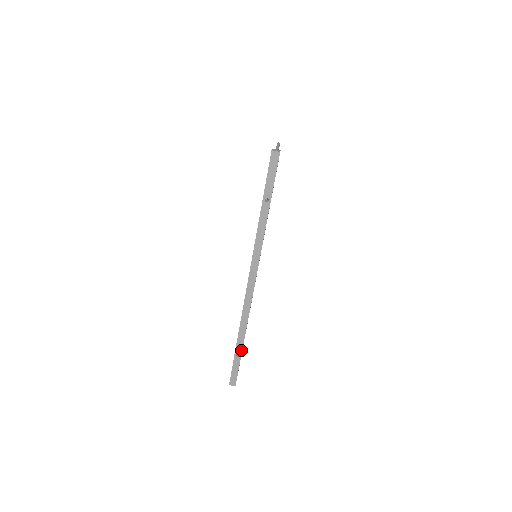
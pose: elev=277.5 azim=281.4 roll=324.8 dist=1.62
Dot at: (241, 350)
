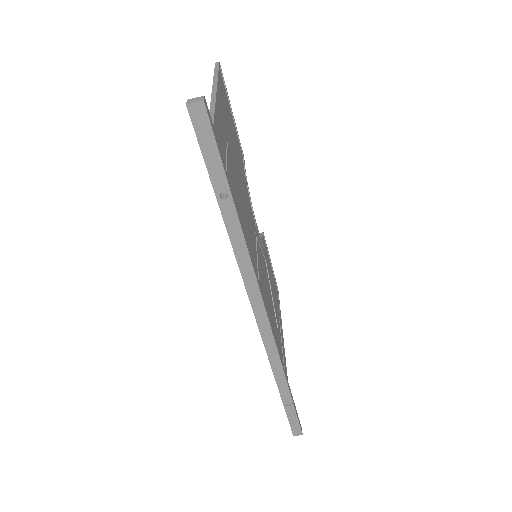
Dot at: (290, 398)
